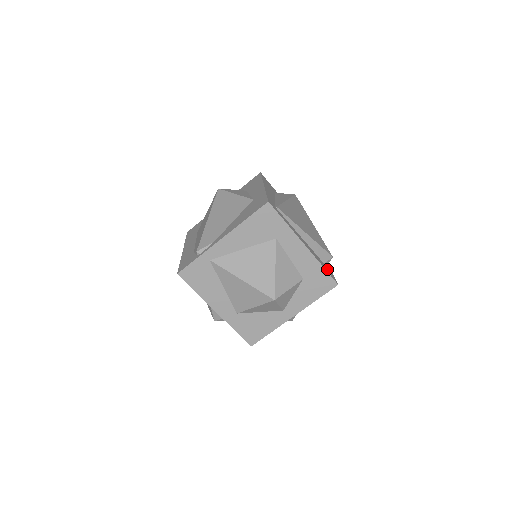
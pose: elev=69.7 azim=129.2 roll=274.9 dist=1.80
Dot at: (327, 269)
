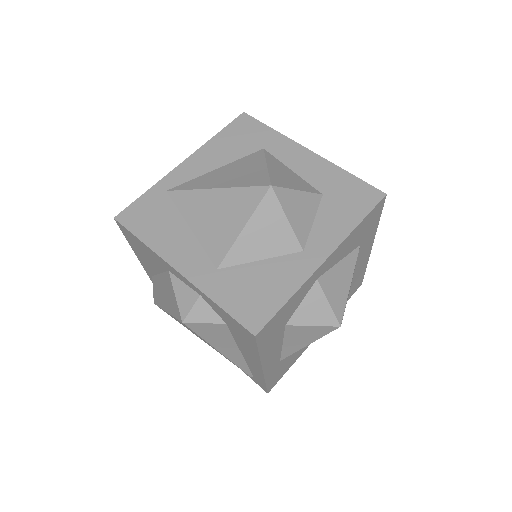
Dot at: occluded
